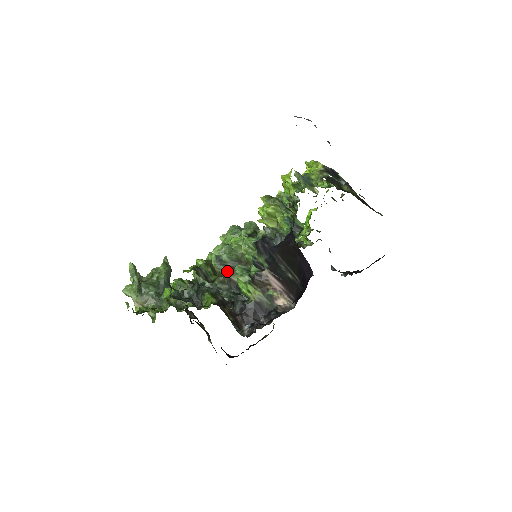
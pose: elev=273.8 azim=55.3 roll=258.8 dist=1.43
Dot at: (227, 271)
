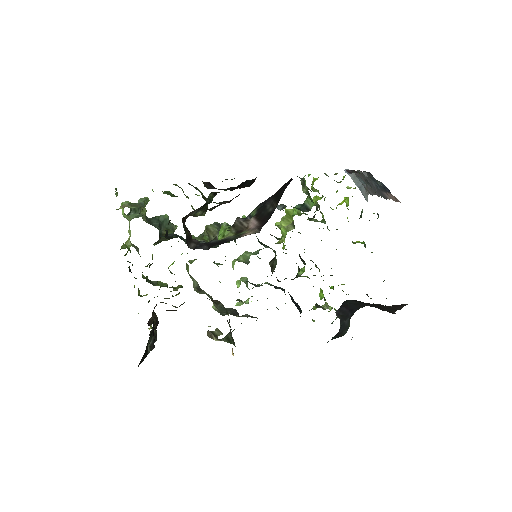
Dot at: (217, 230)
